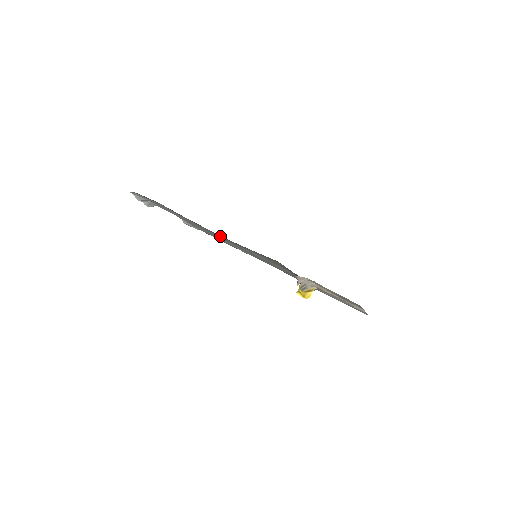
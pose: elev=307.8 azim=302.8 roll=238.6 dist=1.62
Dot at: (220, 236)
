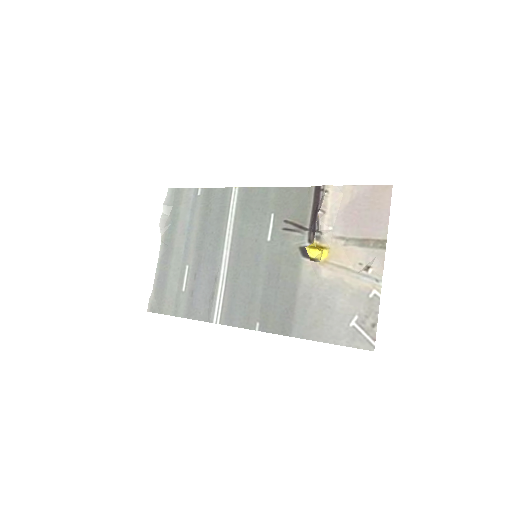
Dot at: (242, 206)
